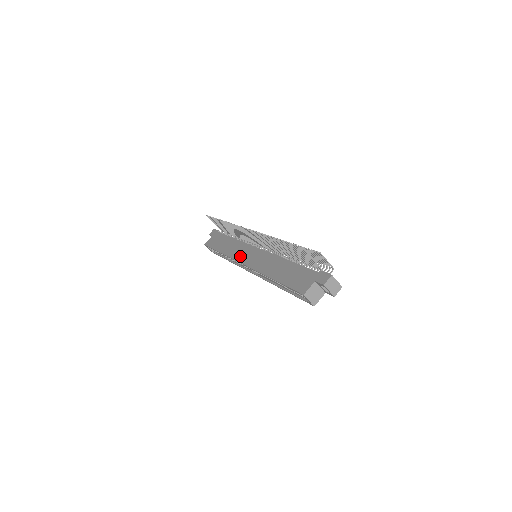
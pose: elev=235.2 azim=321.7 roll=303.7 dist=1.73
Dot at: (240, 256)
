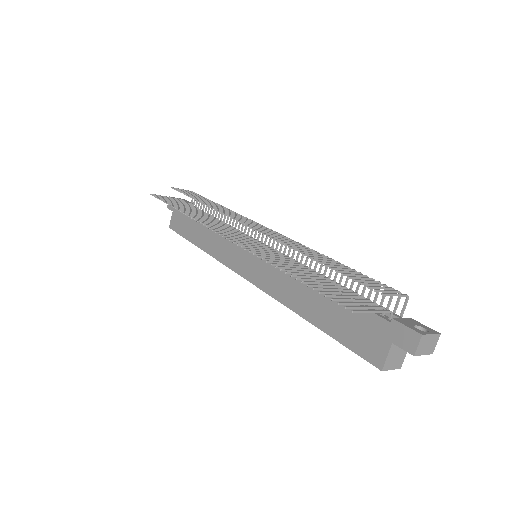
Dot at: (232, 261)
